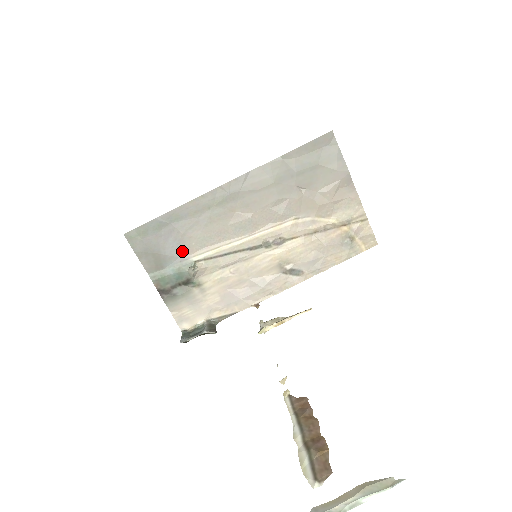
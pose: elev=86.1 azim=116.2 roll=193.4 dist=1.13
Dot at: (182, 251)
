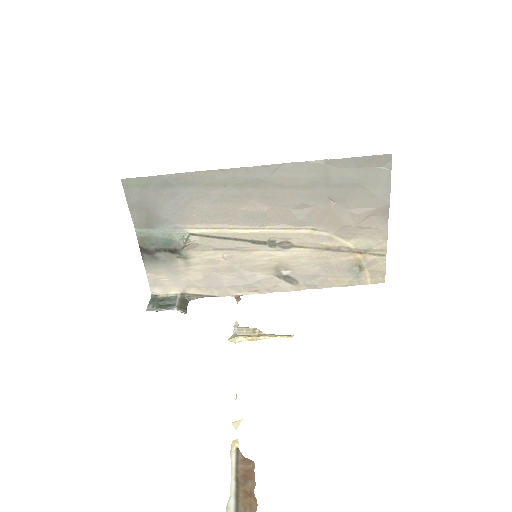
Dot at: (179, 218)
